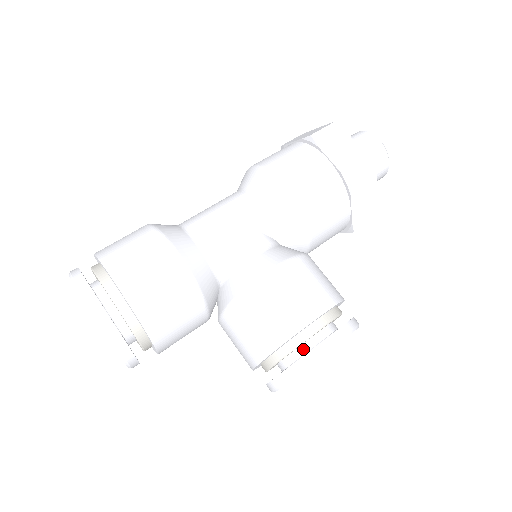
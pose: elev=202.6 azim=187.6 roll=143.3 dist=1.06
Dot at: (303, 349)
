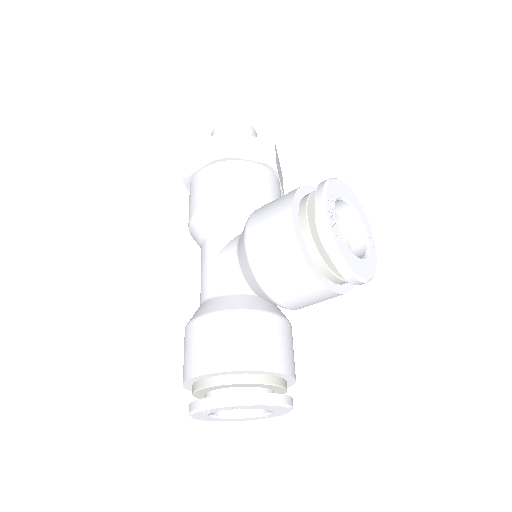
Dot at: occluded
